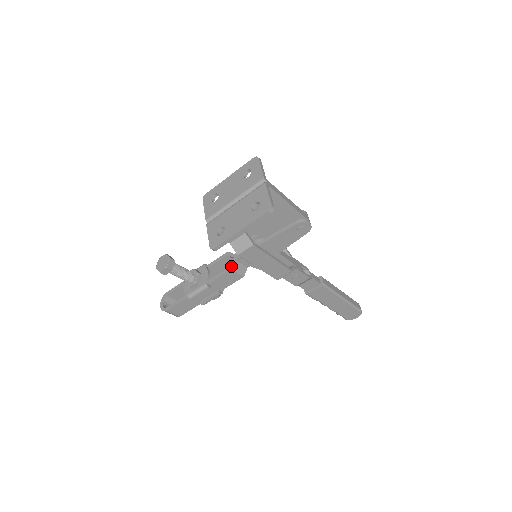
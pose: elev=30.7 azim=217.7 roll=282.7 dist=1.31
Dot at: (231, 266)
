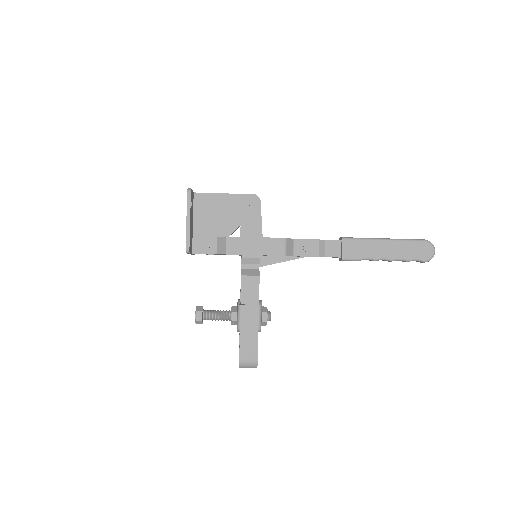
Dot at: (241, 275)
